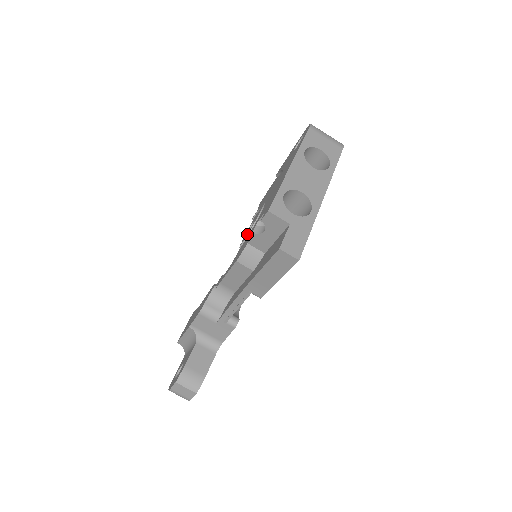
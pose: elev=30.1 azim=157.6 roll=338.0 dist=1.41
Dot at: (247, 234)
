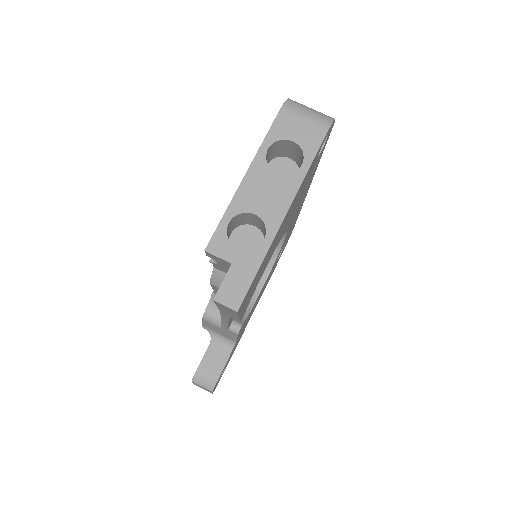
Dot at: occluded
